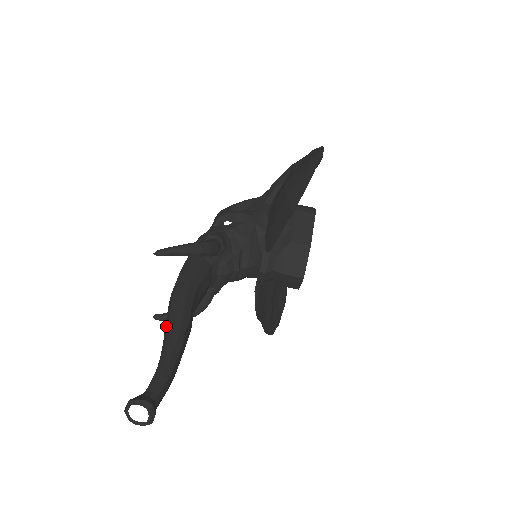
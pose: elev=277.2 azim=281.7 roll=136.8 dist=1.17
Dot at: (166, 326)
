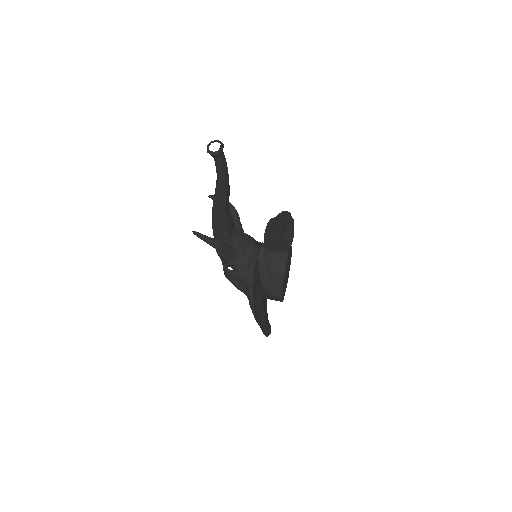
Dot at: occluded
